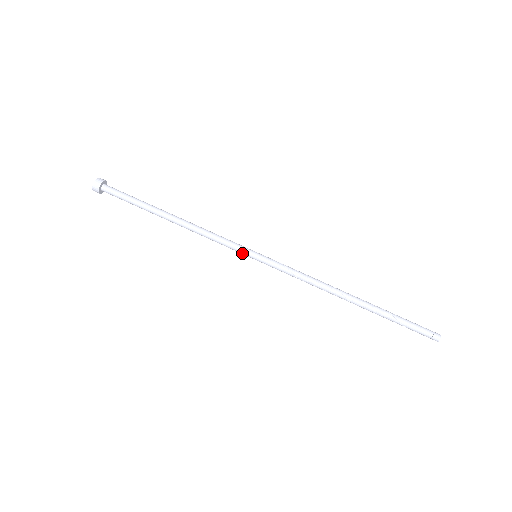
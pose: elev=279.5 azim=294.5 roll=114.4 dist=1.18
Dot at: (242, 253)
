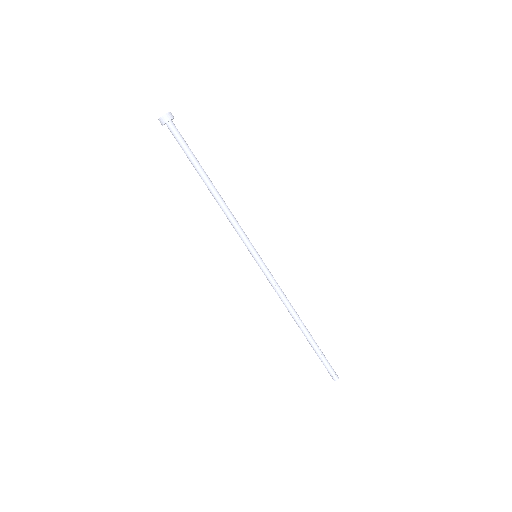
Dot at: (249, 248)
